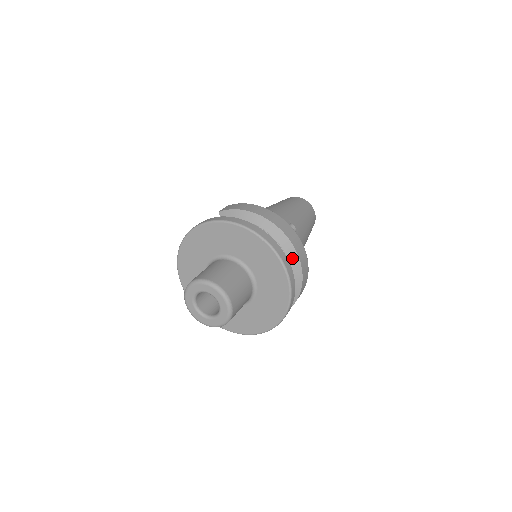
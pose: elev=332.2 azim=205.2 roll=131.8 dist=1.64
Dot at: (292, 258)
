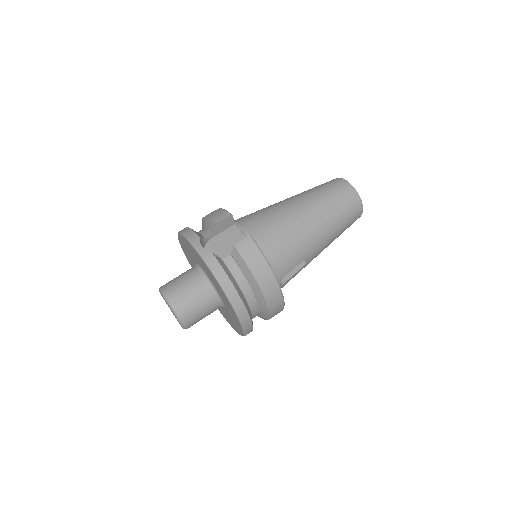
Dot at: (264, 316)
